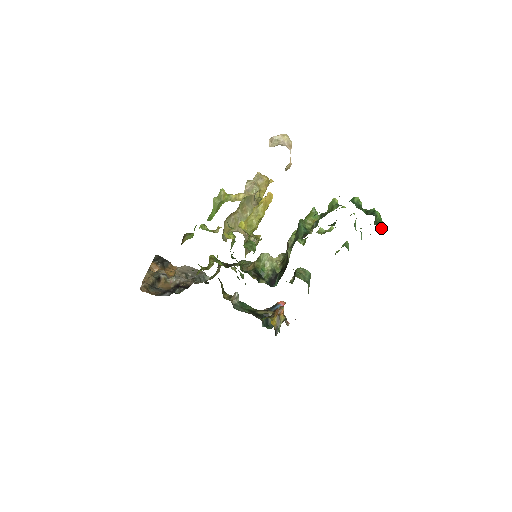
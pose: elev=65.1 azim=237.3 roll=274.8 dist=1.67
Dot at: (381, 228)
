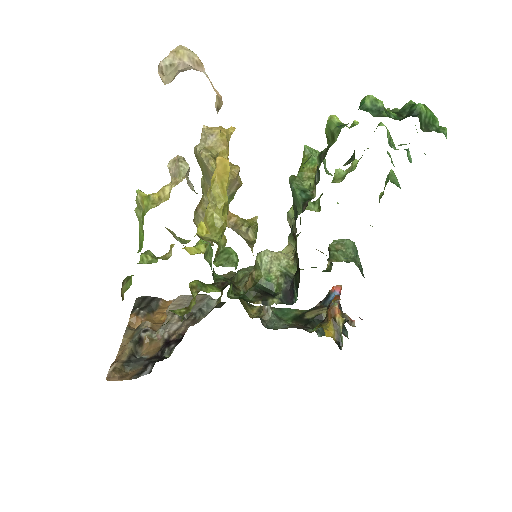
Dot at: (438, 131)
